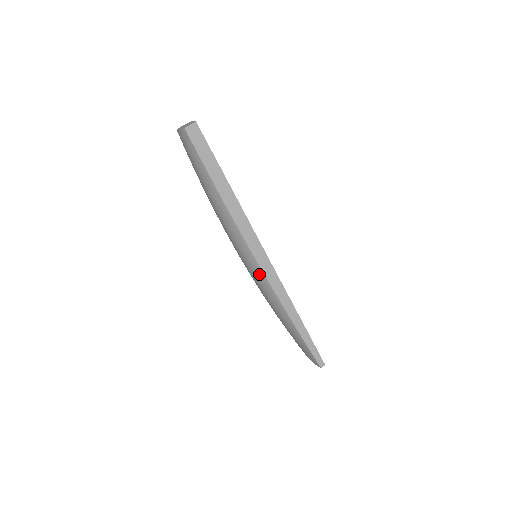
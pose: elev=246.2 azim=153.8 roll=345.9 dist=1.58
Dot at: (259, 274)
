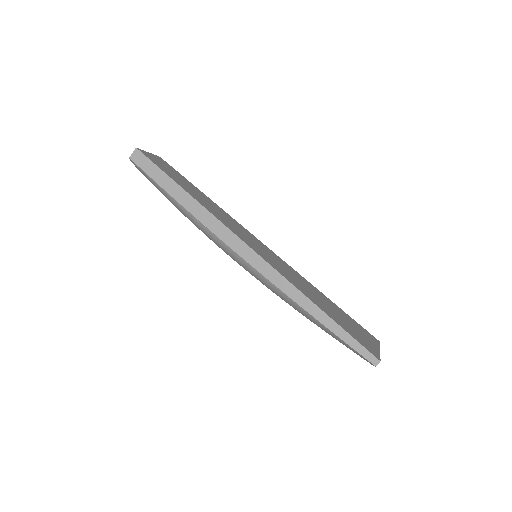
Dot at: (251, 270)
